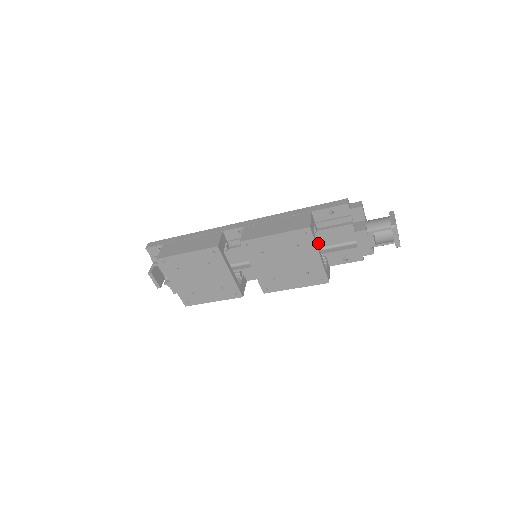
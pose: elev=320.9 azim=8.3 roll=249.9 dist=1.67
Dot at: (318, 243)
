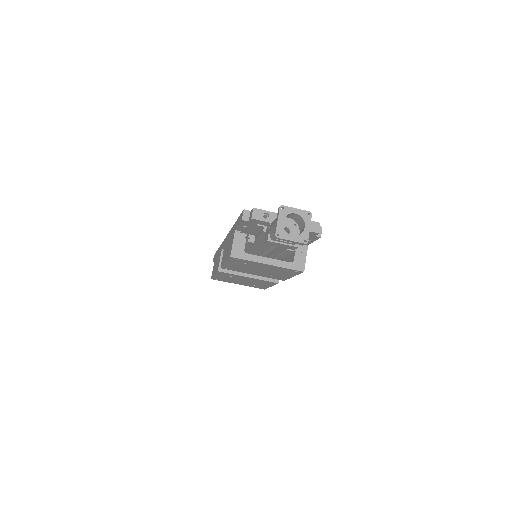
Dot at: occluded
